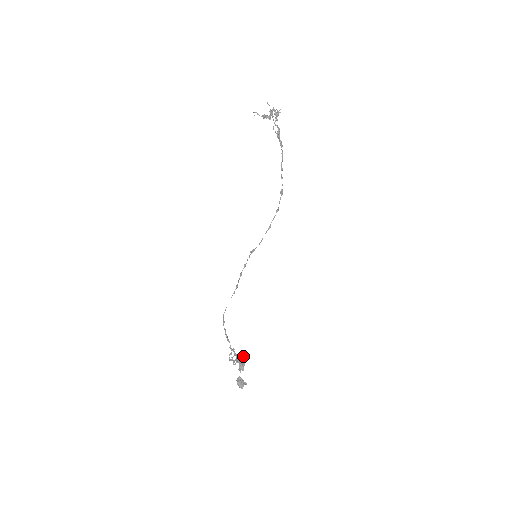
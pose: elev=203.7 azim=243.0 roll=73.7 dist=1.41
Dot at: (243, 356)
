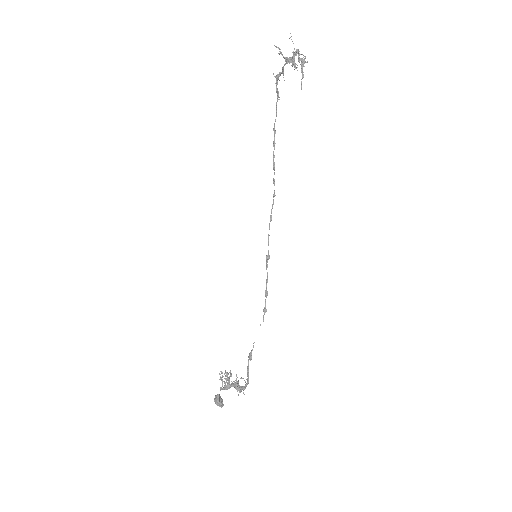
Dot at: (227, 373)
